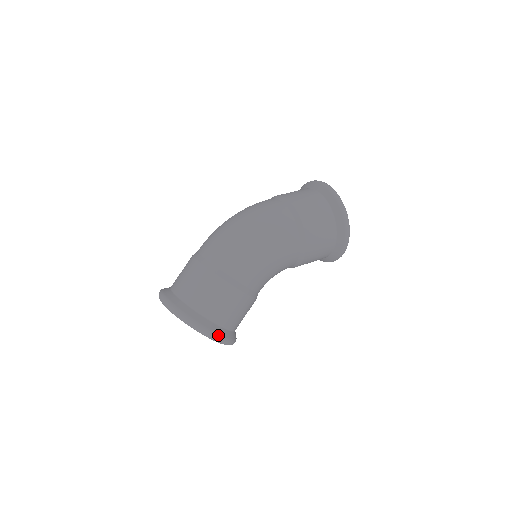
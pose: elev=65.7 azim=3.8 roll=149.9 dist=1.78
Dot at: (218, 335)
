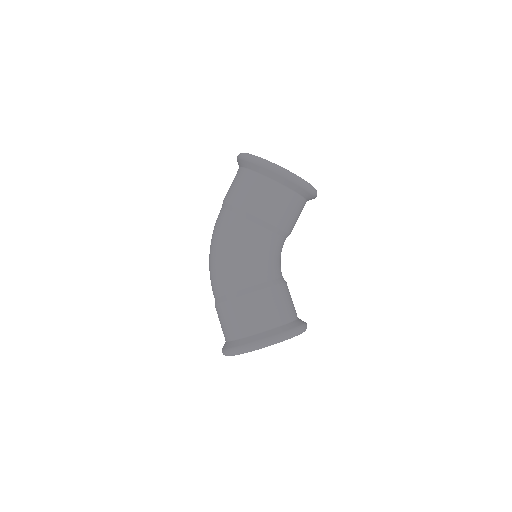
Dot at: (254, 343)
